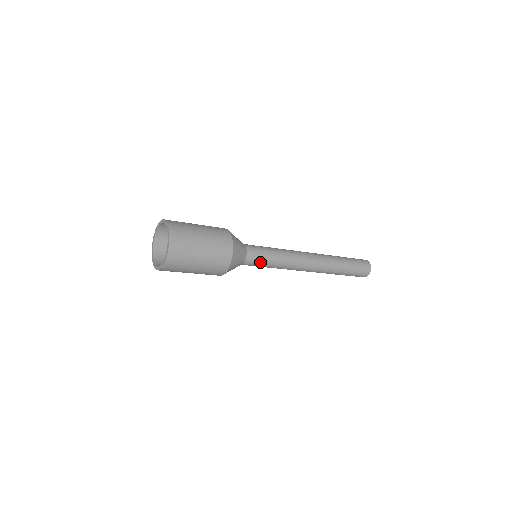
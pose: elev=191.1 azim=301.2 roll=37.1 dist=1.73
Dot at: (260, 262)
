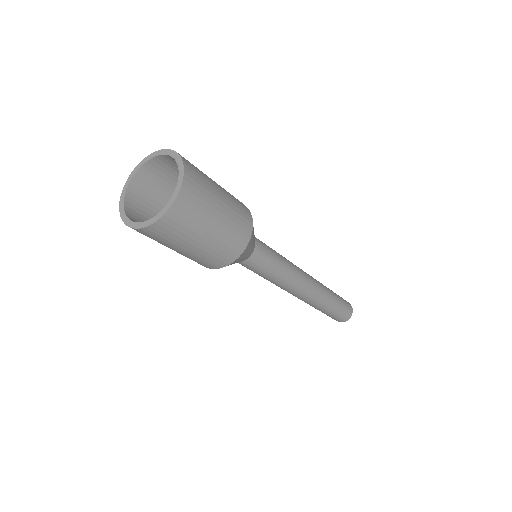
Dot at: (263, 266)
